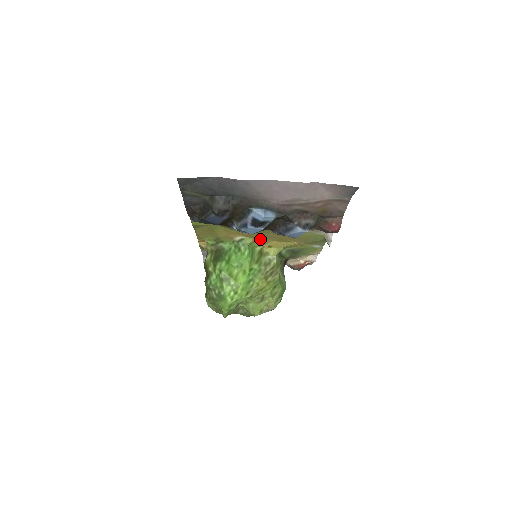
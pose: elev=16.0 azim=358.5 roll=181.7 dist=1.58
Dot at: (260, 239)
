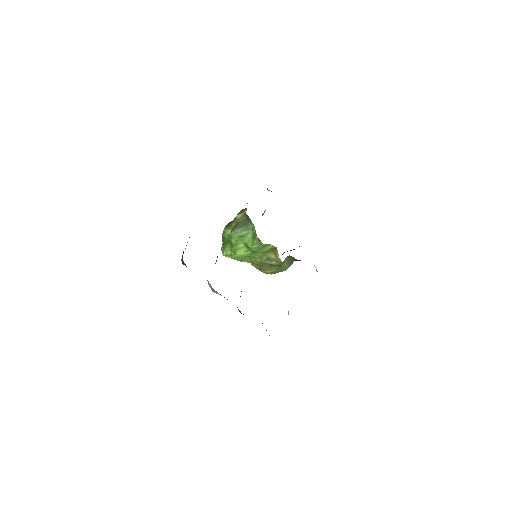
Dot at: occluded
